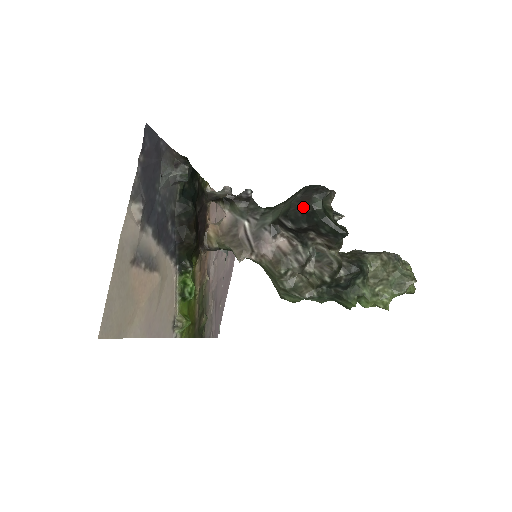
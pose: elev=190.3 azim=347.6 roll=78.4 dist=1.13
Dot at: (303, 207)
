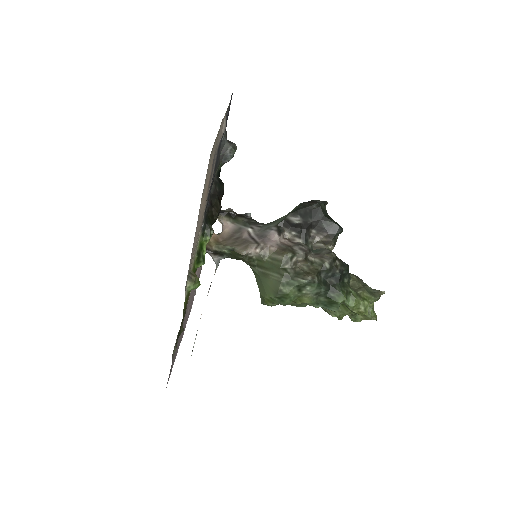
Dot at: (311, 205)
